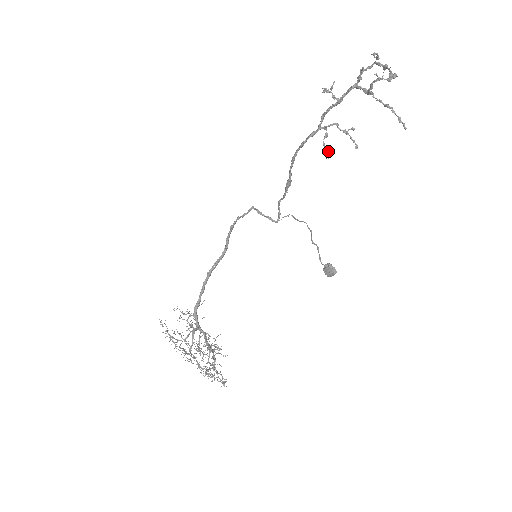
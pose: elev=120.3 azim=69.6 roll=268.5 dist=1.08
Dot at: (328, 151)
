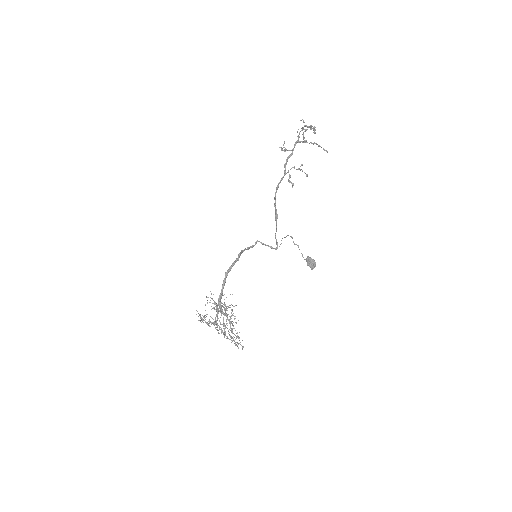
Dot at: (292, 184)
